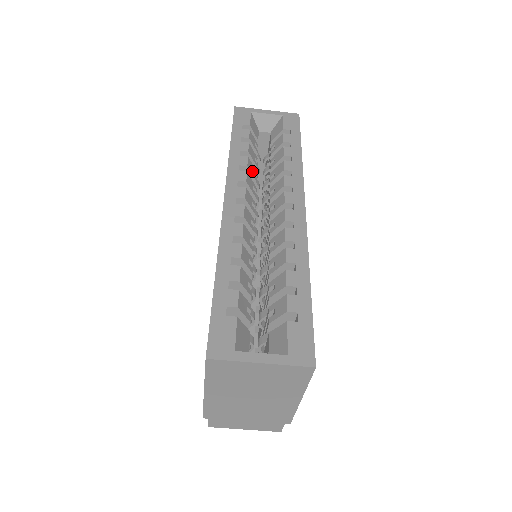
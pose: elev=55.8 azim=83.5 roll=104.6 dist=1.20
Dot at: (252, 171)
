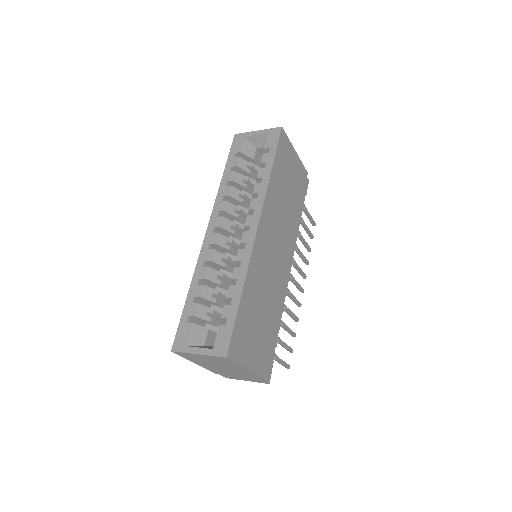
Dot at: (236, 196)
